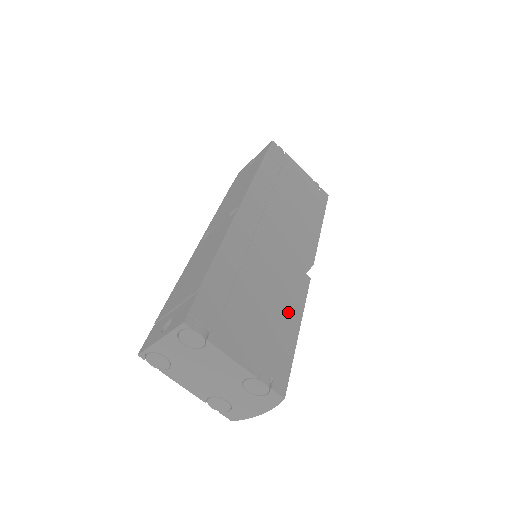
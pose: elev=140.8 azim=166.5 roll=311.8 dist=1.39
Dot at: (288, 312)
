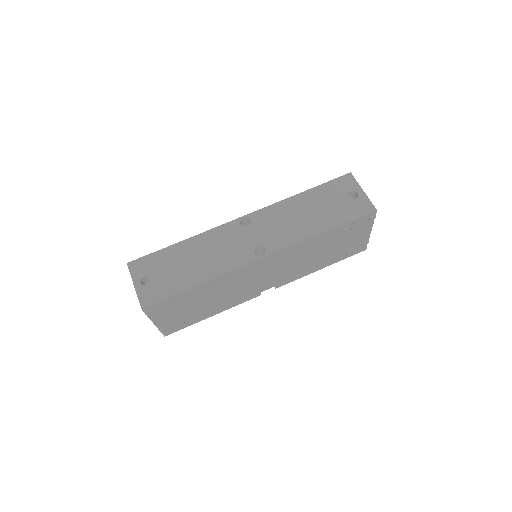
Dot at: (218, 308)
